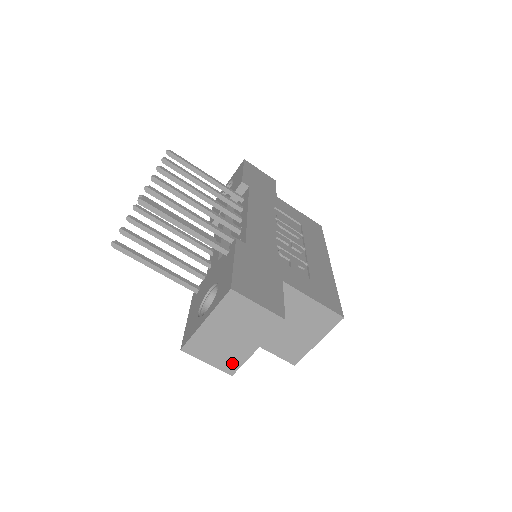
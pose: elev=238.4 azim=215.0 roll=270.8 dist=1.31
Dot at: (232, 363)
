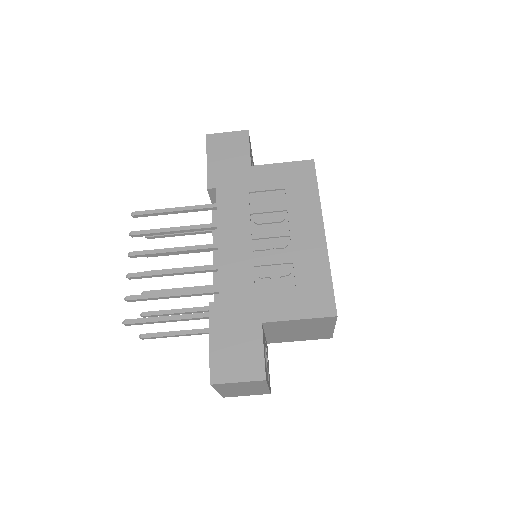
Dot at: (262, 392)
